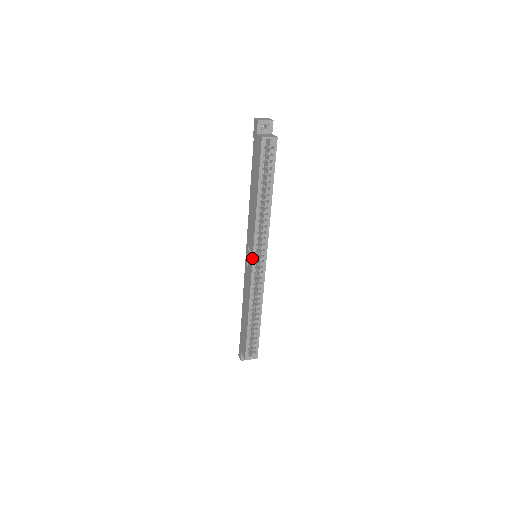
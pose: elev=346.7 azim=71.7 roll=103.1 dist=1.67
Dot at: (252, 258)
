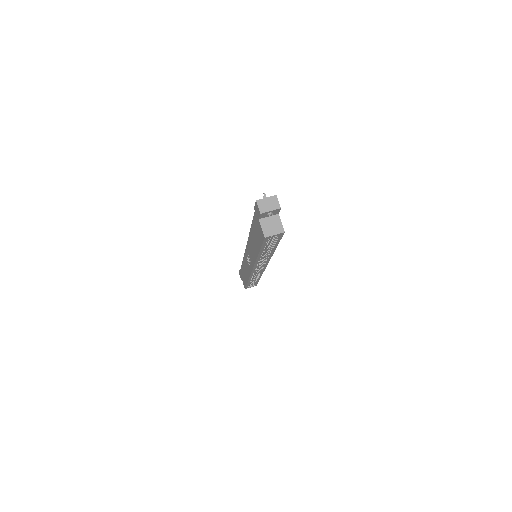
Dot at: (252, 269)
